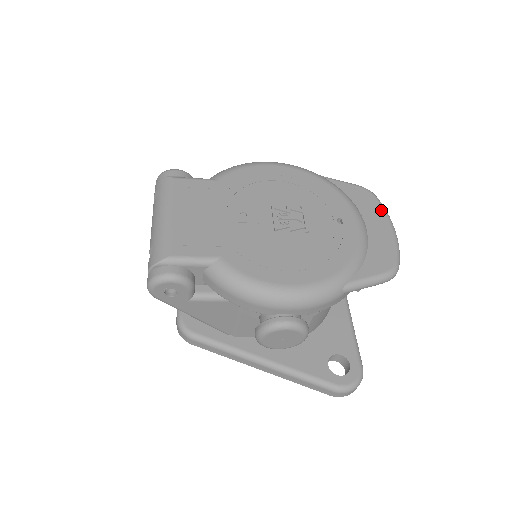
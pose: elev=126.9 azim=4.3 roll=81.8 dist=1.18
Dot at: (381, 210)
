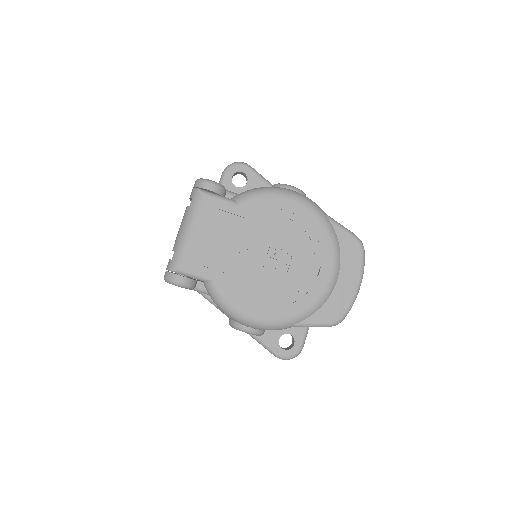
Dot at: (359, 267)
